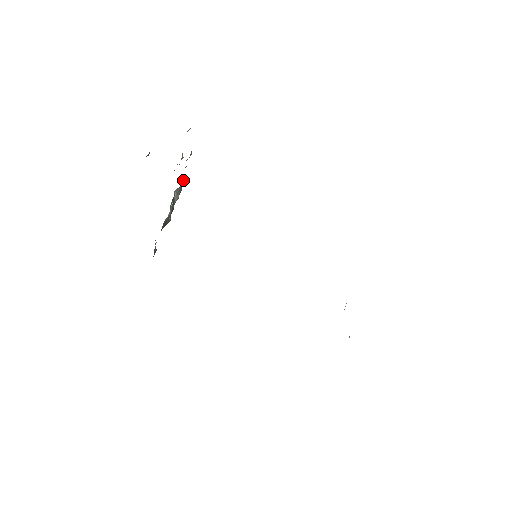
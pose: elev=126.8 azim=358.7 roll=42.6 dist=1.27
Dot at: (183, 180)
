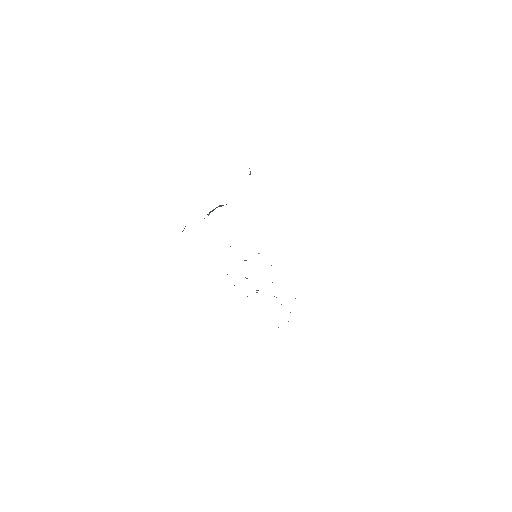
Dot at: occluded
